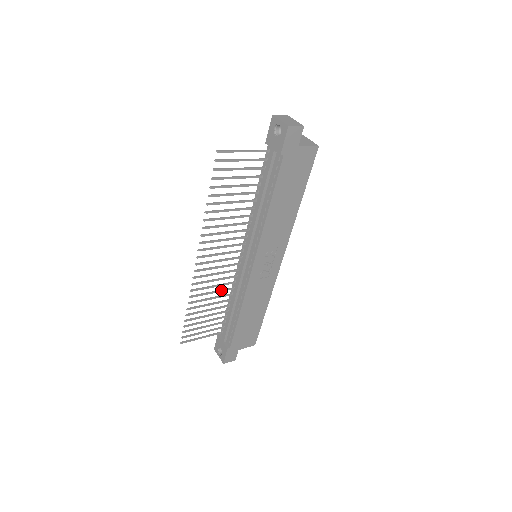
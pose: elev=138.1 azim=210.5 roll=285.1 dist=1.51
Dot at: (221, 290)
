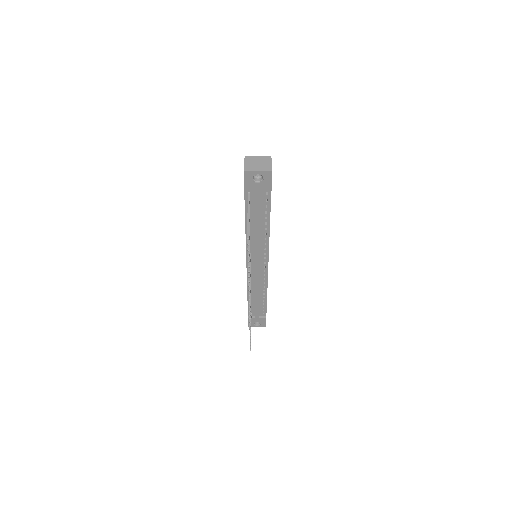
Dot at: occluded
